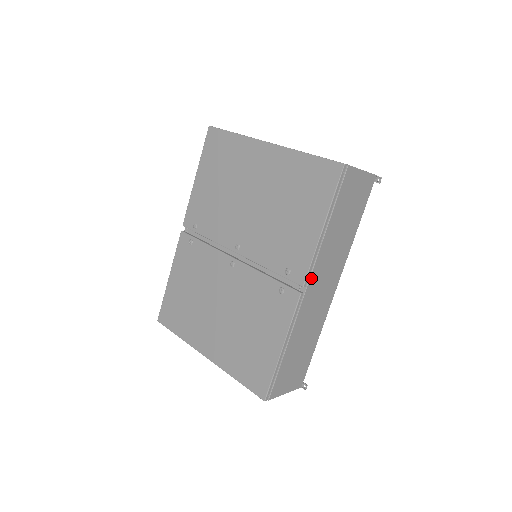
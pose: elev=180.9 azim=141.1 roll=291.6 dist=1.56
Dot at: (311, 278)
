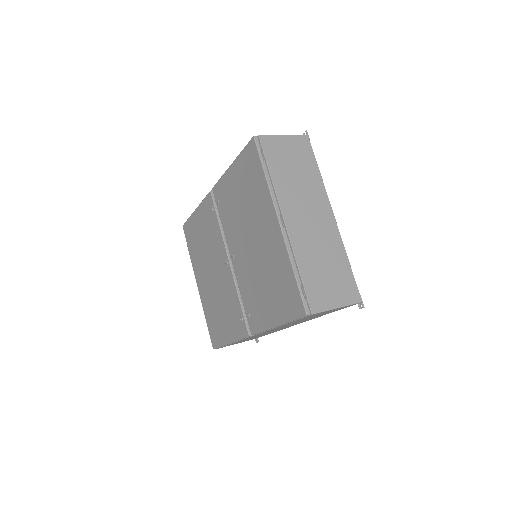
Dot at: occluded
